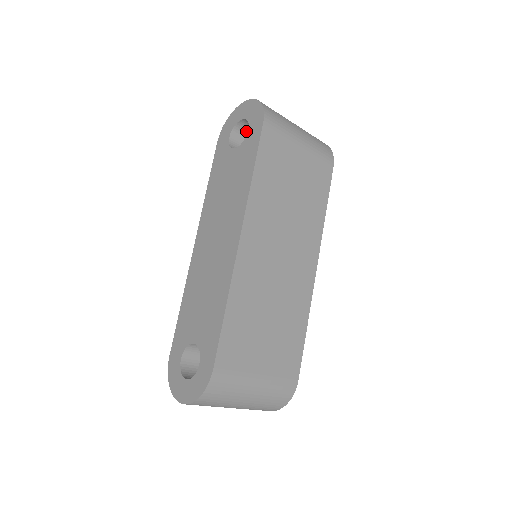
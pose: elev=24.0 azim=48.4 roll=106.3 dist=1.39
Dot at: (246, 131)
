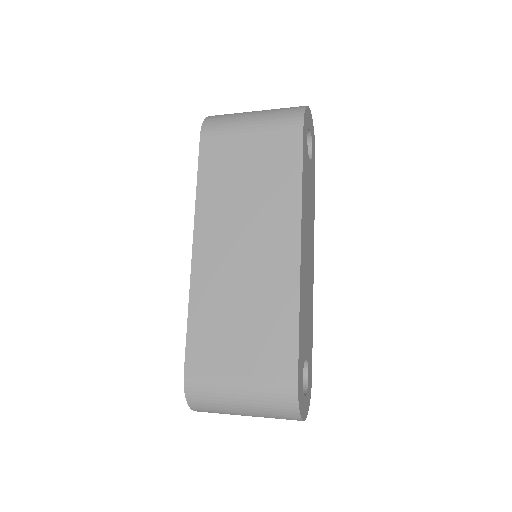
Dot at: occluded
